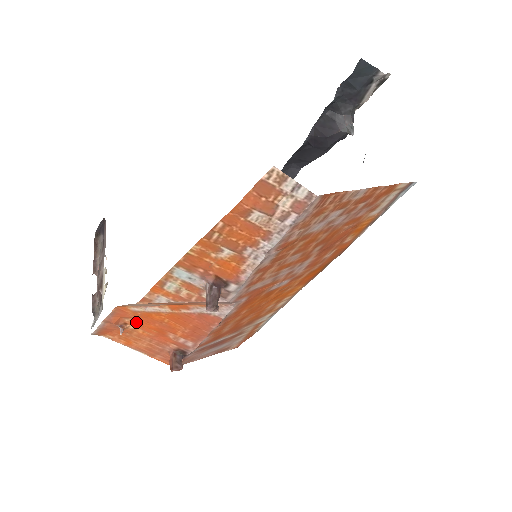
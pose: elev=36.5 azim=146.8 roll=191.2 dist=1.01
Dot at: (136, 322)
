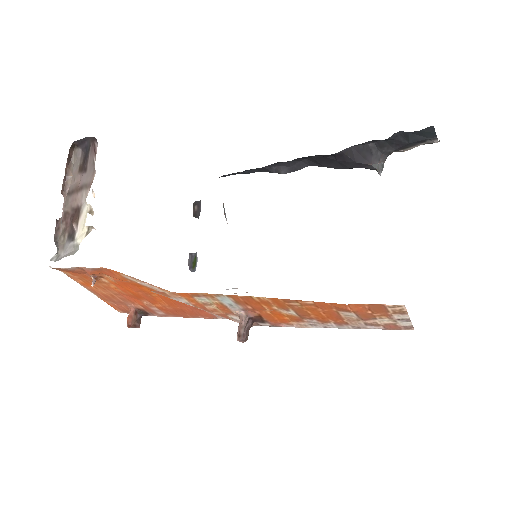
Dot at: (117, 282)
